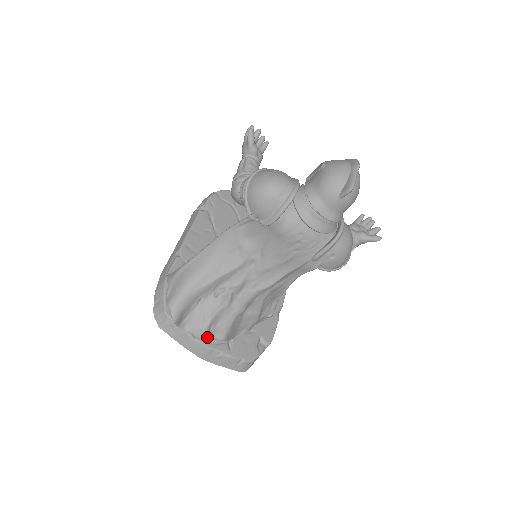
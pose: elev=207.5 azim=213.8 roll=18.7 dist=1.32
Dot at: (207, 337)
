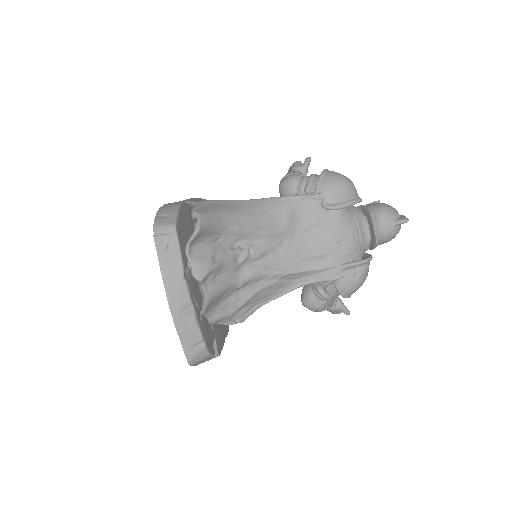
Dot at: (202, 281)
